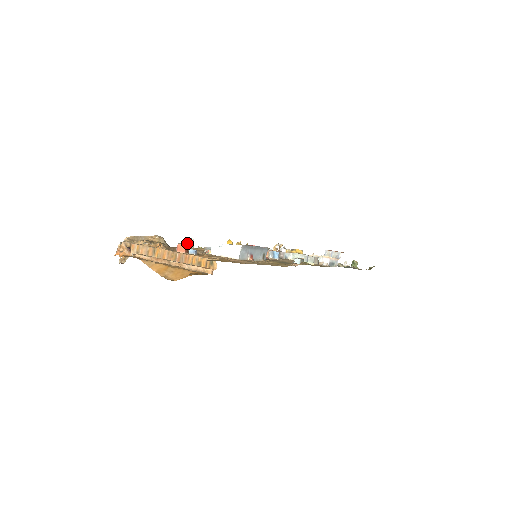
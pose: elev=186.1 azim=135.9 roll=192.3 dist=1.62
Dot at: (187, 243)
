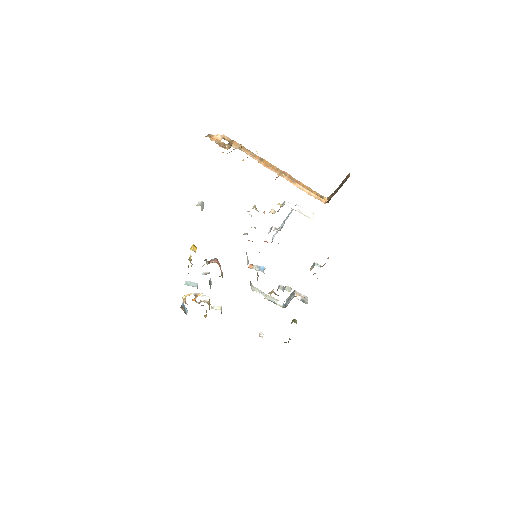
Dot at: (201, 204)
